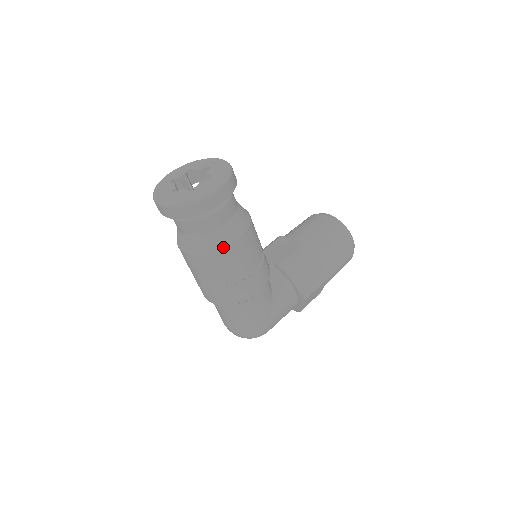
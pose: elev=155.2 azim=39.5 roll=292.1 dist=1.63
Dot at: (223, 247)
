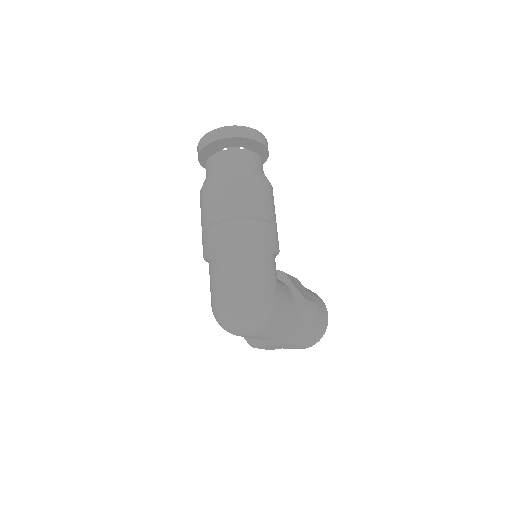
Dot at: (260, 177)
